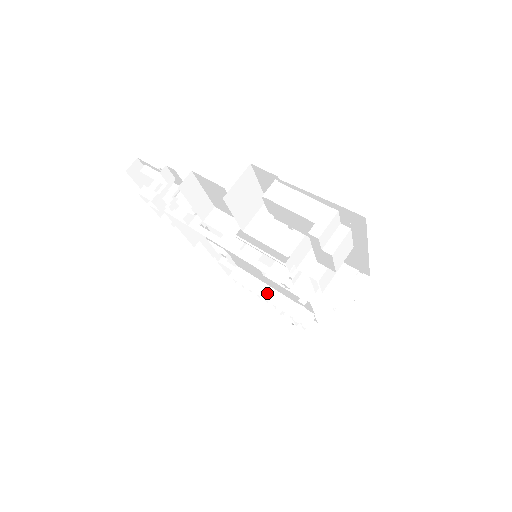
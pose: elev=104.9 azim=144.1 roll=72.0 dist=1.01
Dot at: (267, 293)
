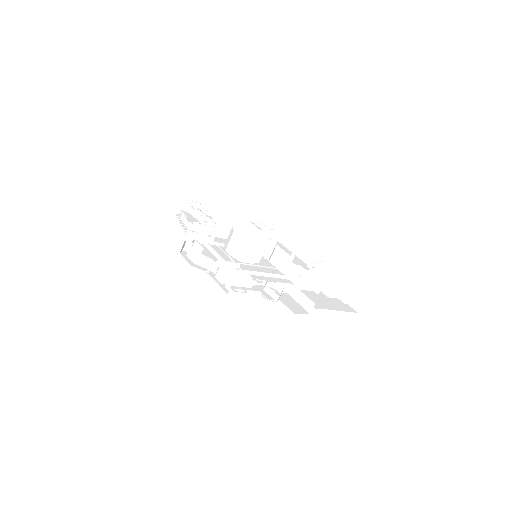
Dot at: occluded
